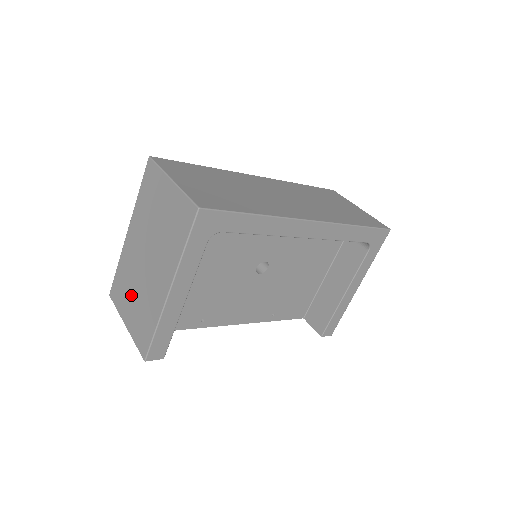
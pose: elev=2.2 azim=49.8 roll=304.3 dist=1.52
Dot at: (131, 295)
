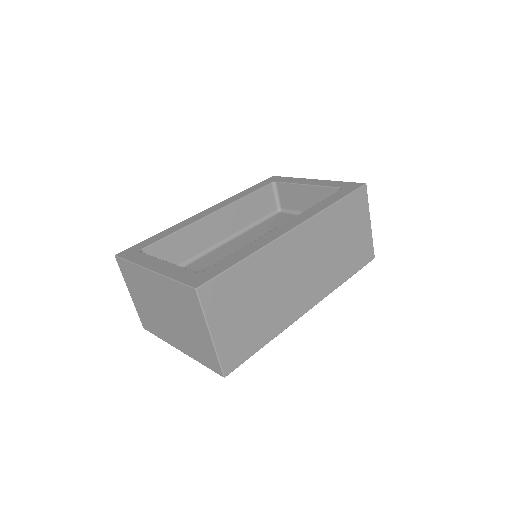
Dot at: (141, 296)
